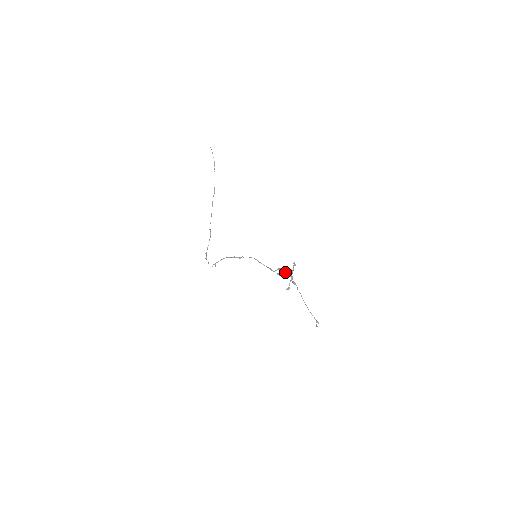
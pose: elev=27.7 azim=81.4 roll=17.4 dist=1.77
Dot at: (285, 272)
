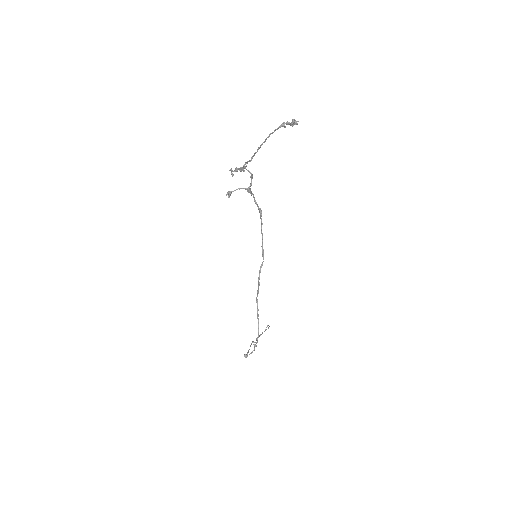
Dot at: (247, 190)
